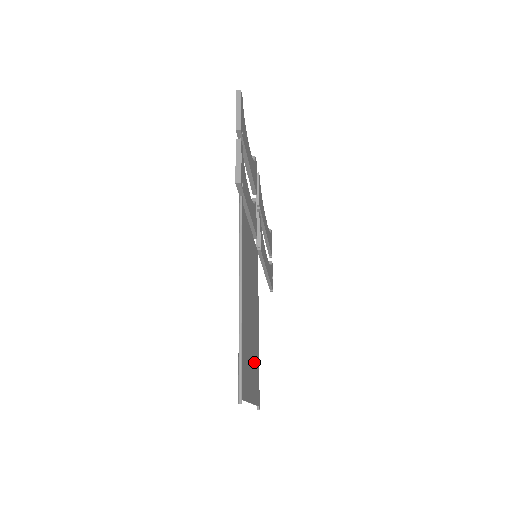
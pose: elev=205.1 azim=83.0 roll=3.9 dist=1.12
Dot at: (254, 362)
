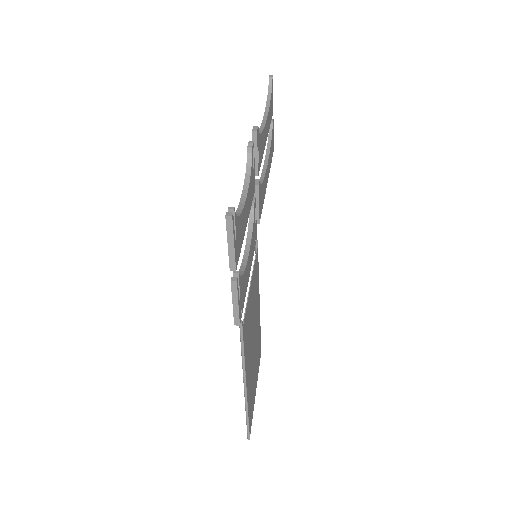
Dot at: (257, 356)
